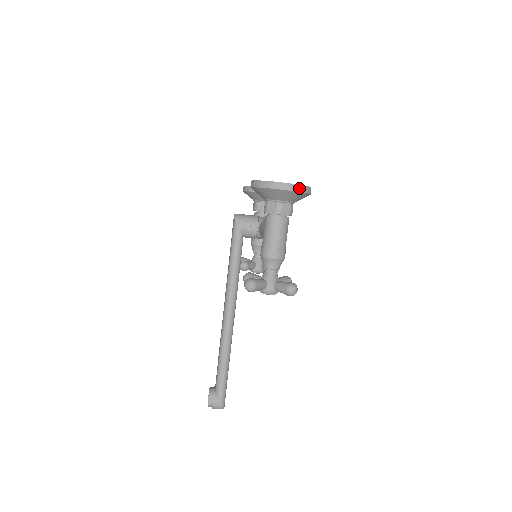
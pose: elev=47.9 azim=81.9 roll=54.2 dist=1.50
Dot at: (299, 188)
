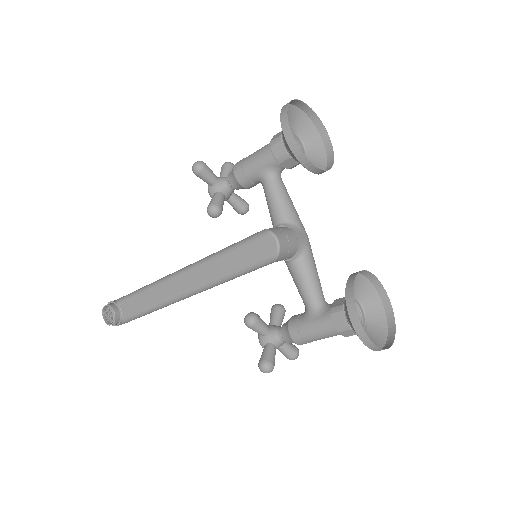
Dot at: (391, 339)
